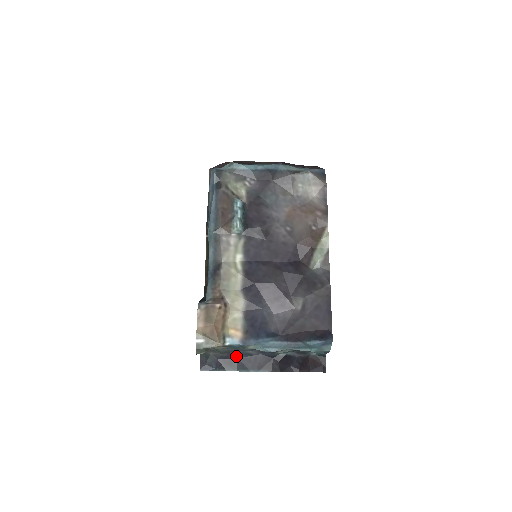
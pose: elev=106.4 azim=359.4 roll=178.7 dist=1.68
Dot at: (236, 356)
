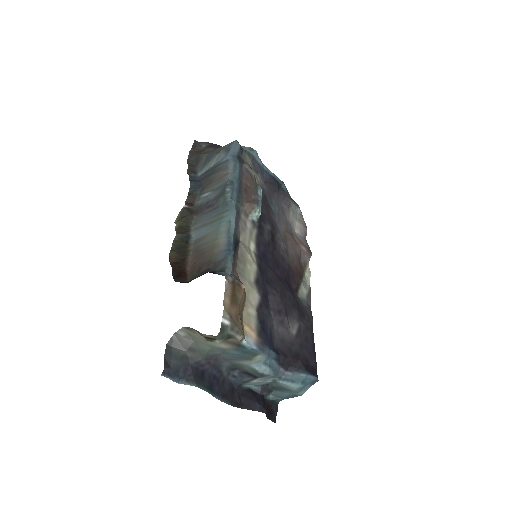
Dot at: (211, 369)
